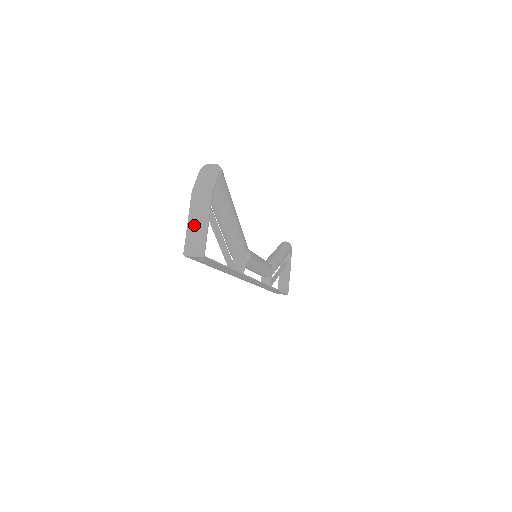
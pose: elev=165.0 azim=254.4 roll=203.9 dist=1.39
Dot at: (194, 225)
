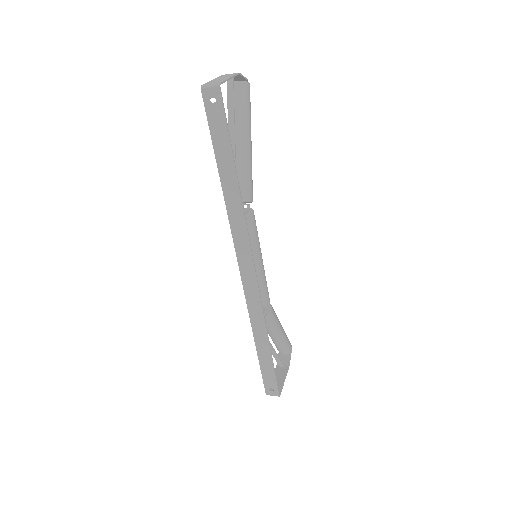
Dot at: (217, 80)
